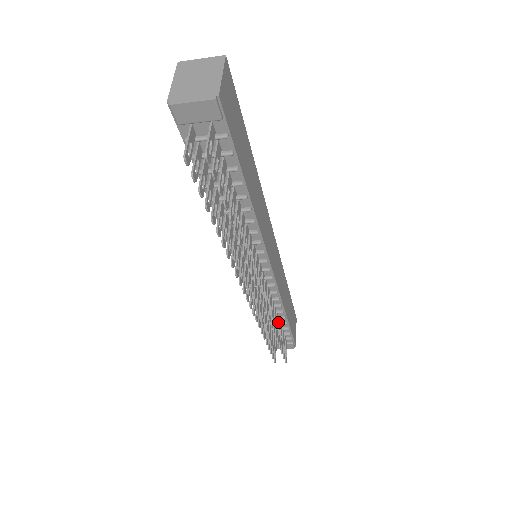
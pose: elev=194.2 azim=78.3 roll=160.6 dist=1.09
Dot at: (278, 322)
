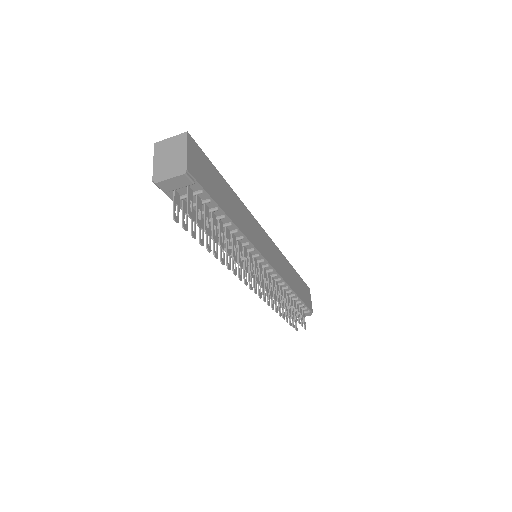
Dot at: (290, 300)
